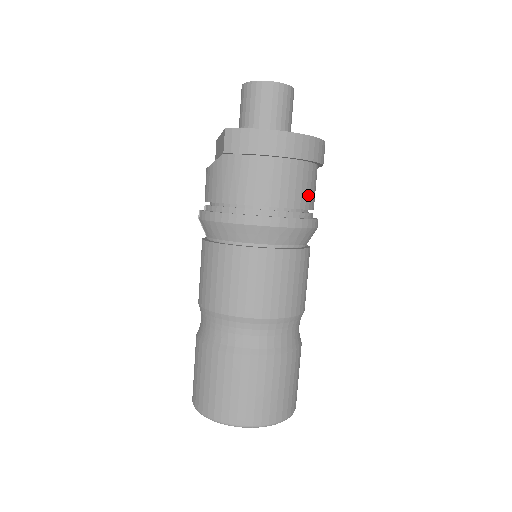
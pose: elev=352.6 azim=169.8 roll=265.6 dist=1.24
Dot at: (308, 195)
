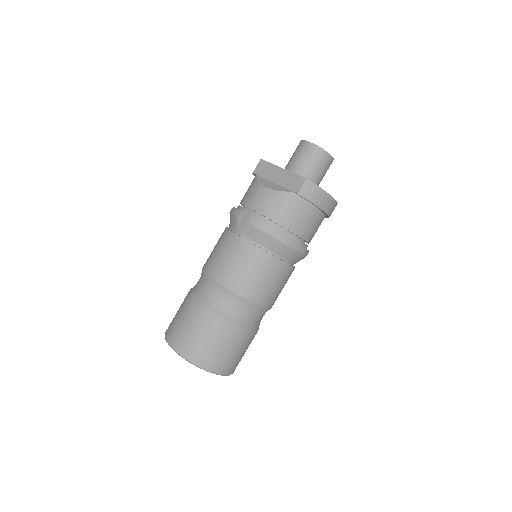
Dot at: occluded
